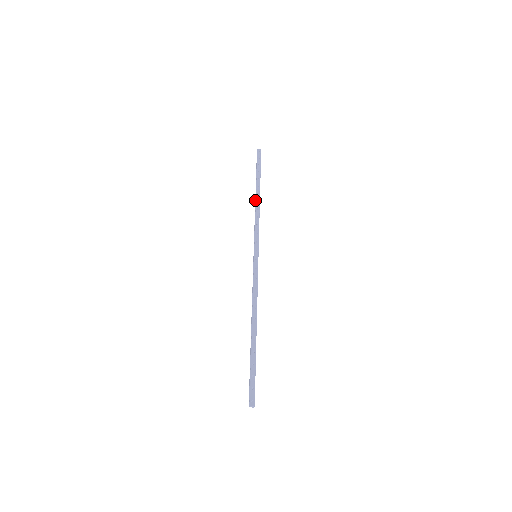
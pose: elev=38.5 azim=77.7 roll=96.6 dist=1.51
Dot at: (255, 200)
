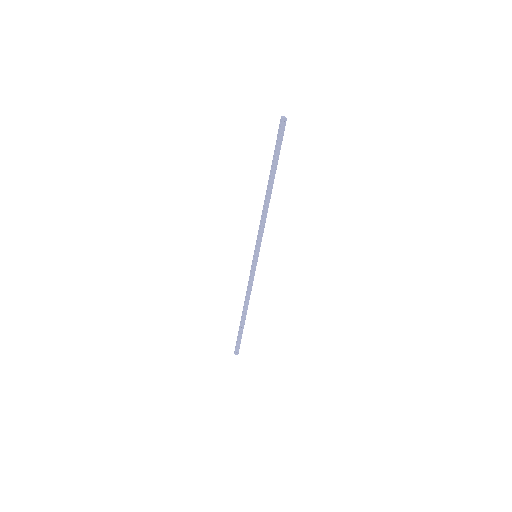
Dot at: (265, 195)
